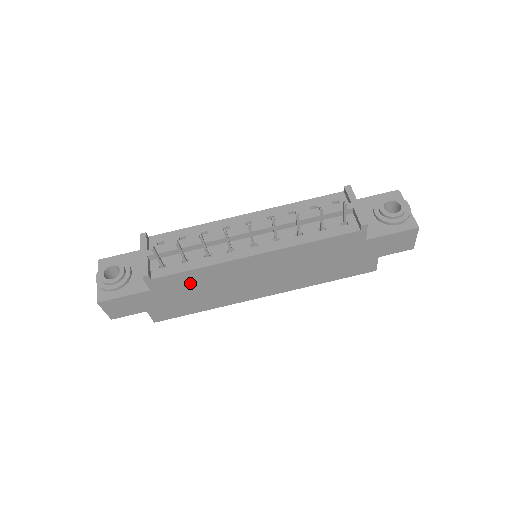
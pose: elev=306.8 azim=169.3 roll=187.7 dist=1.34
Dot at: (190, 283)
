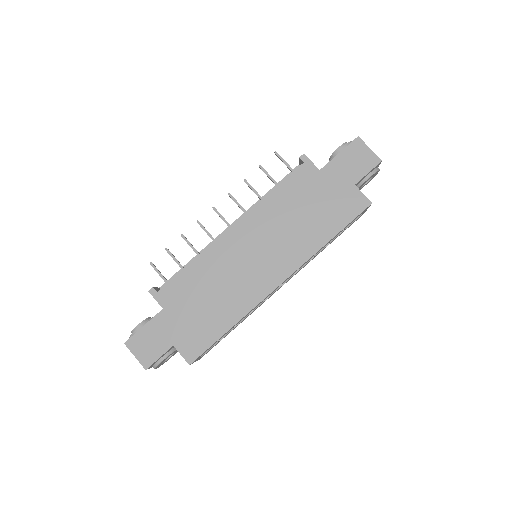
Dot at: (194, 287)
